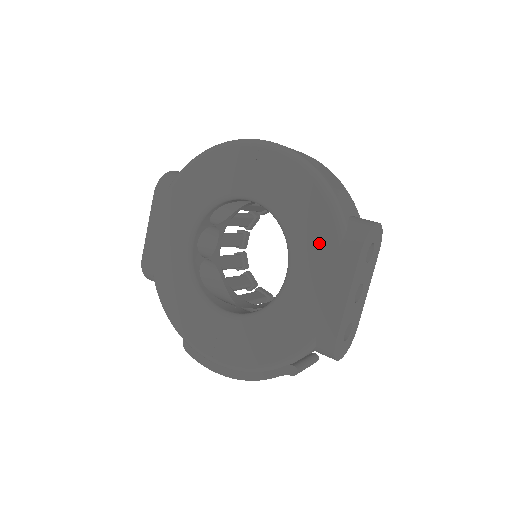
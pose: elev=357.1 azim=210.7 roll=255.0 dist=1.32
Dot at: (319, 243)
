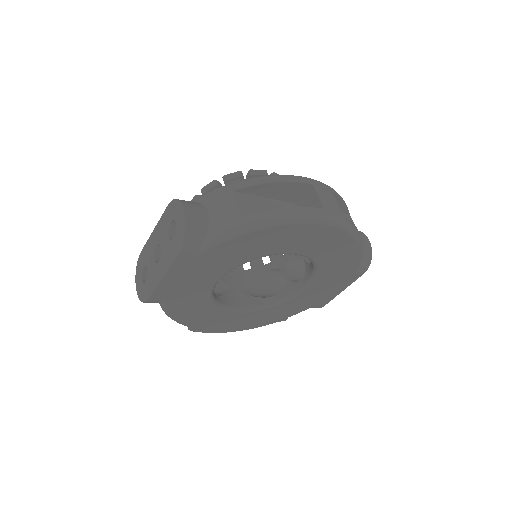
Dot at: (340, 273)
